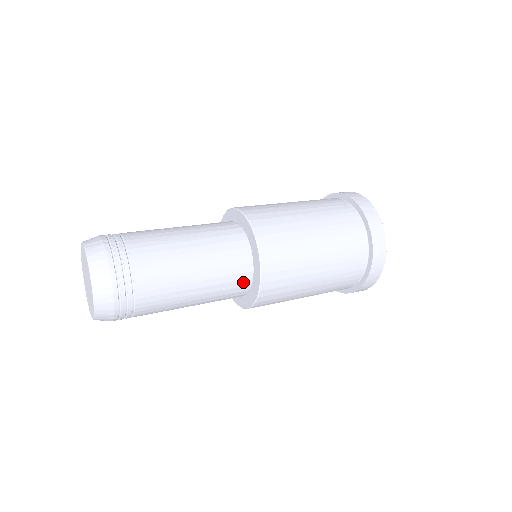
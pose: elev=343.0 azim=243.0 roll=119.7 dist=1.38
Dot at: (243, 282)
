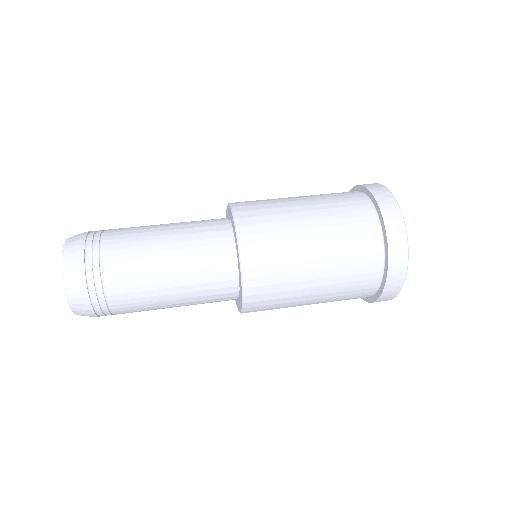
Dot at: (228, 298)
